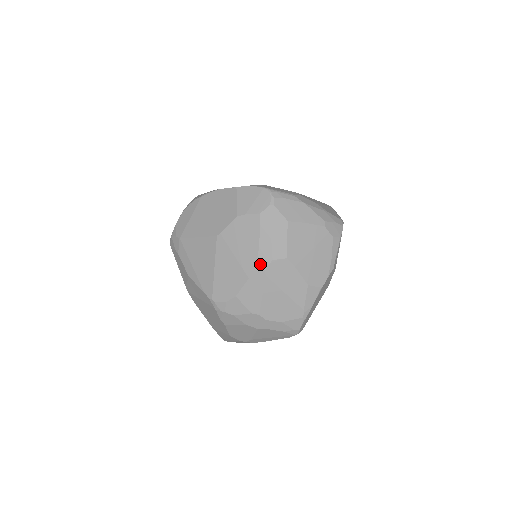
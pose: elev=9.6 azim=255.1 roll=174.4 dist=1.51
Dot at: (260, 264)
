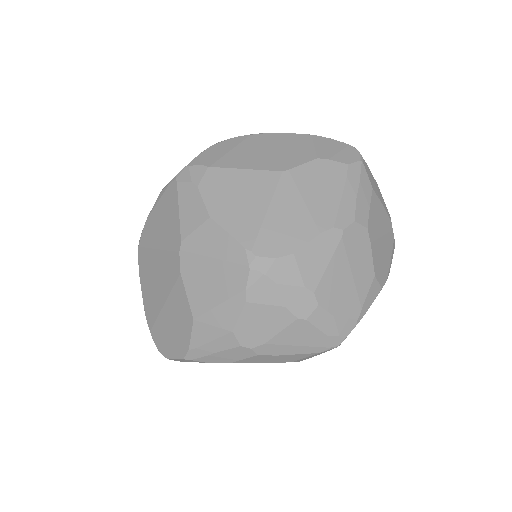
Dot at: (339, 220)
